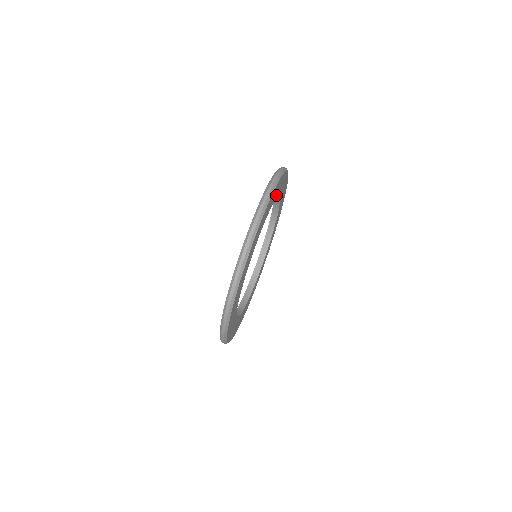
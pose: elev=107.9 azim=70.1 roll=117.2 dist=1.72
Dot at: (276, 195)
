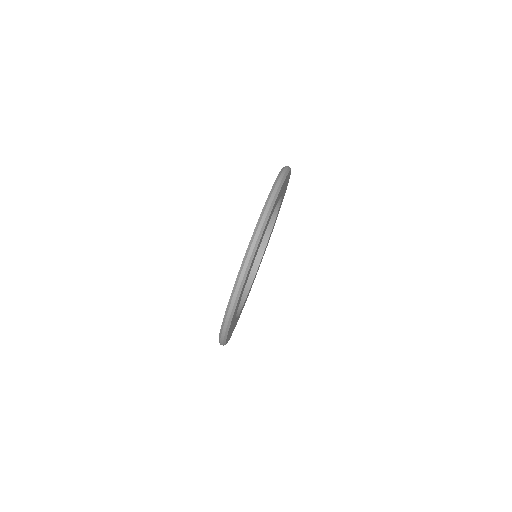
Dot at: (280, 194)
